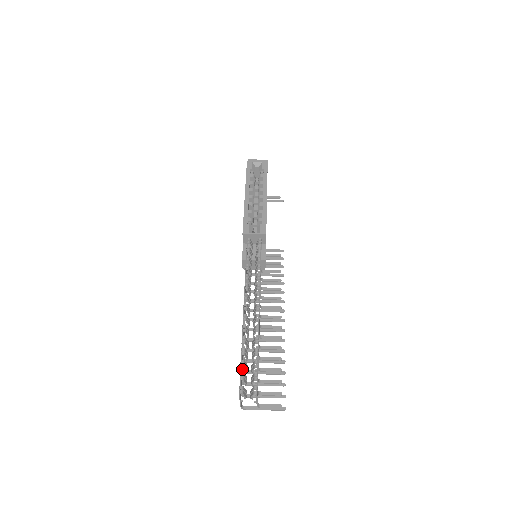
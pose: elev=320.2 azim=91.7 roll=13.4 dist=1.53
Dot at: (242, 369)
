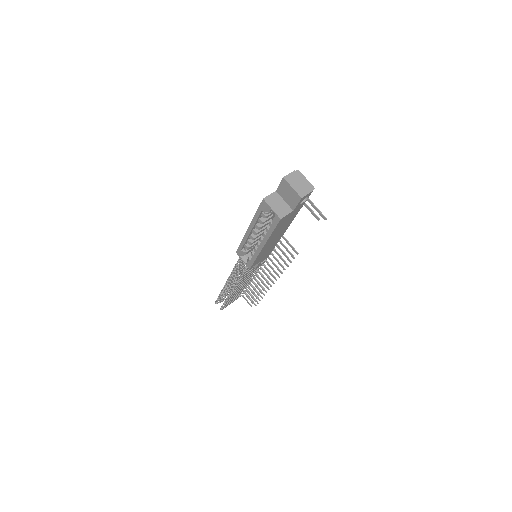
Dot at: occluded
